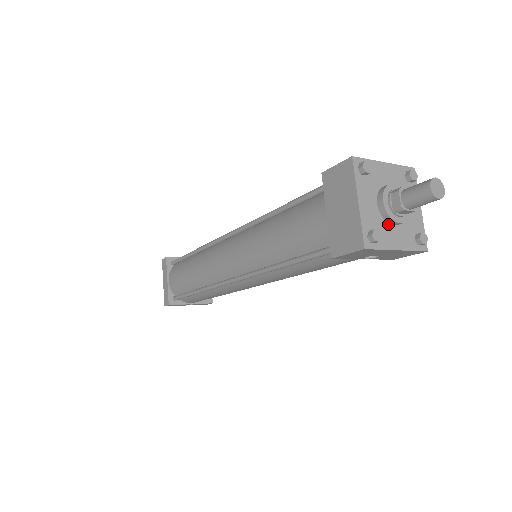
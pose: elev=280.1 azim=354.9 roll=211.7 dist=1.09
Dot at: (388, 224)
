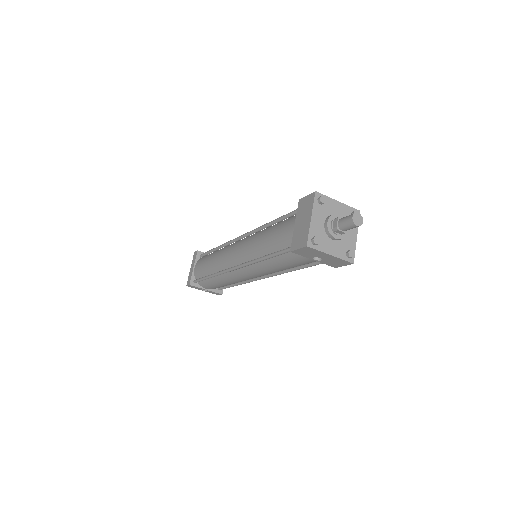
Dot at: (329, 238)
